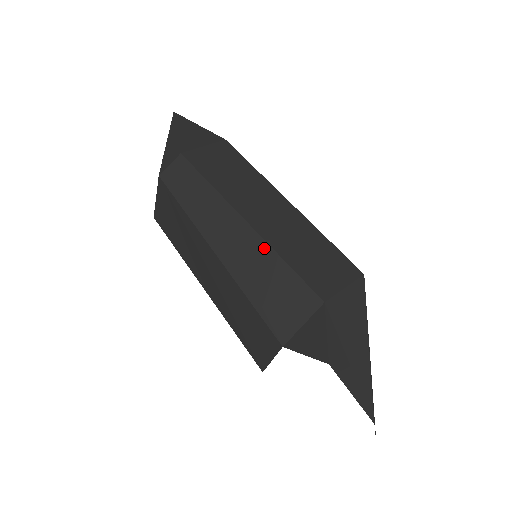
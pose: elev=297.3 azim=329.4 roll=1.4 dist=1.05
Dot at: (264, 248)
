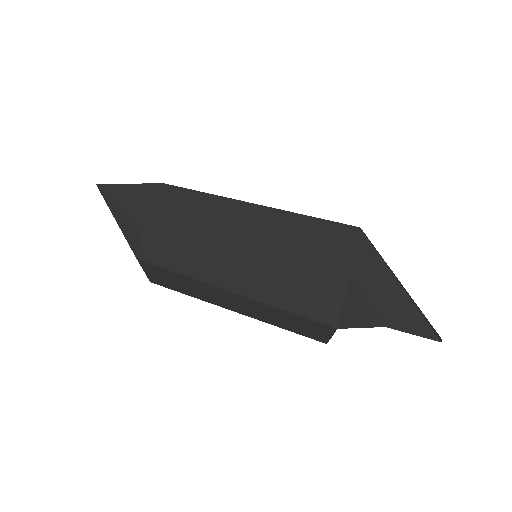
Dot at: (272, 267)
